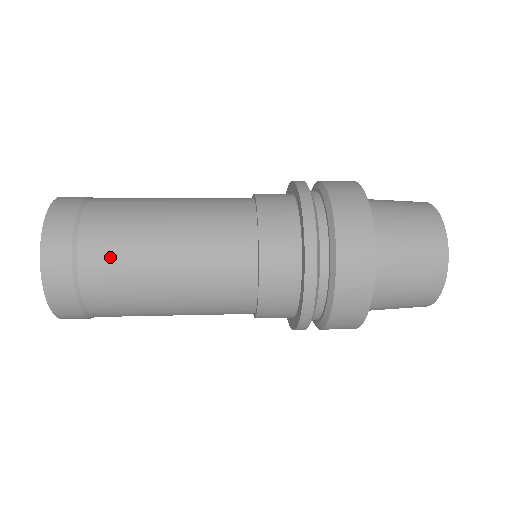
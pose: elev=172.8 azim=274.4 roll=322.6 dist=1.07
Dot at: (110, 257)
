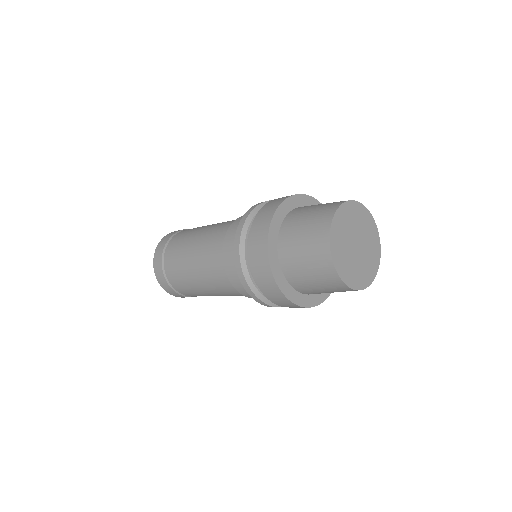
Dot at: (174, 254)
